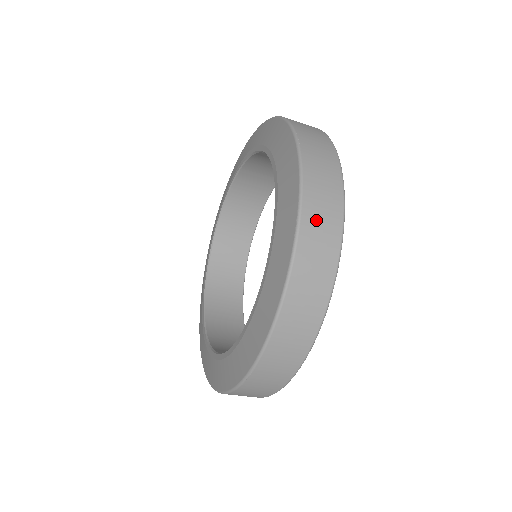
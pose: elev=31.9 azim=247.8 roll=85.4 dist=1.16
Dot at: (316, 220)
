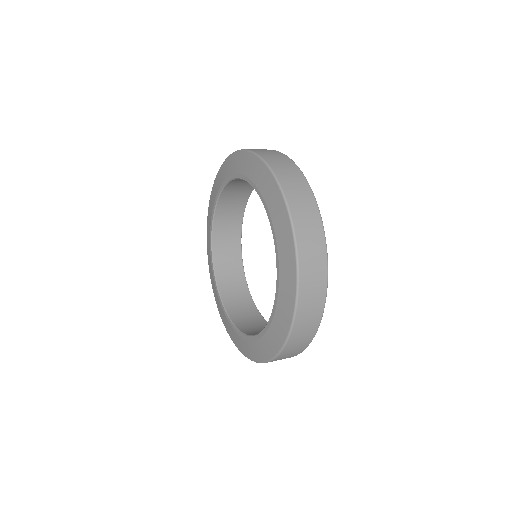
Dot at: (293, 347)
